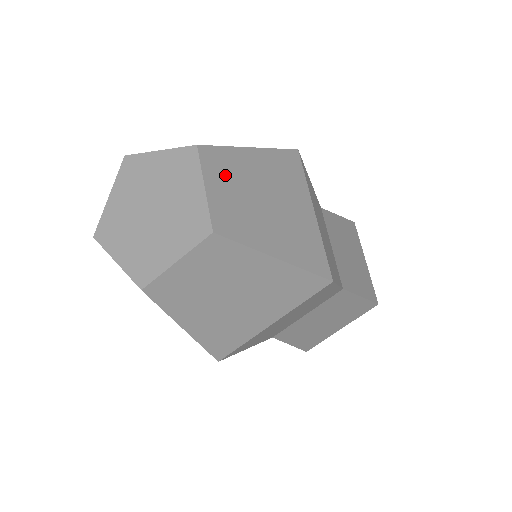
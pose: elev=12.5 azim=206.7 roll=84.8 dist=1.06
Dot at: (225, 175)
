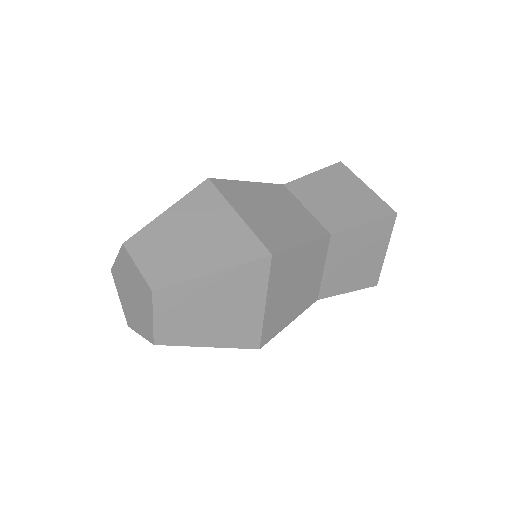
Dot at: (150, 247)
